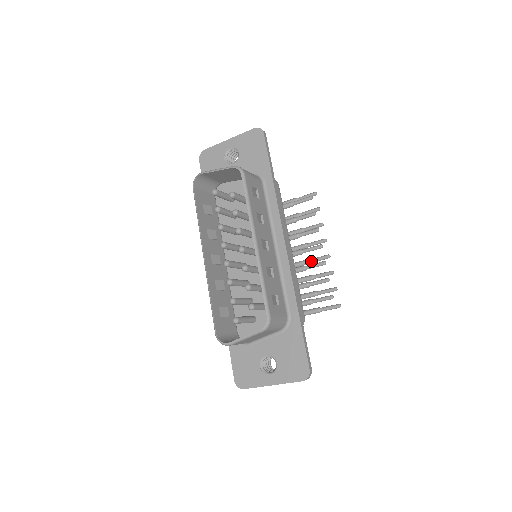
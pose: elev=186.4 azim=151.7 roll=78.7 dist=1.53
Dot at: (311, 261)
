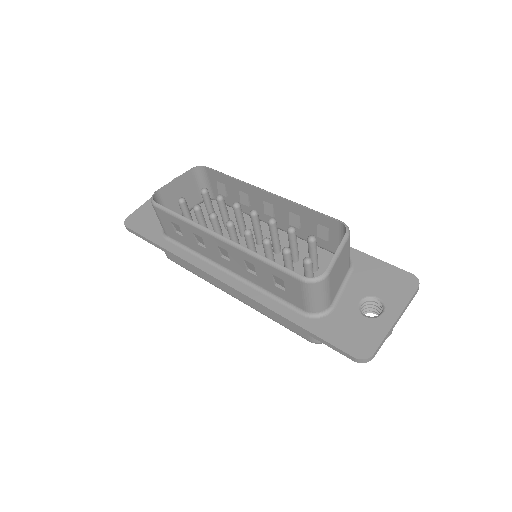
Dot at: occluded
